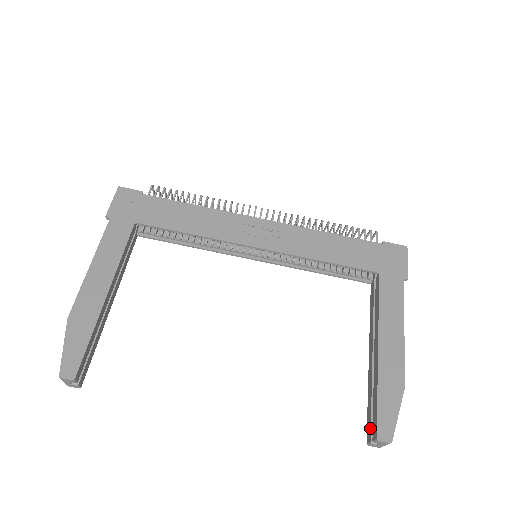
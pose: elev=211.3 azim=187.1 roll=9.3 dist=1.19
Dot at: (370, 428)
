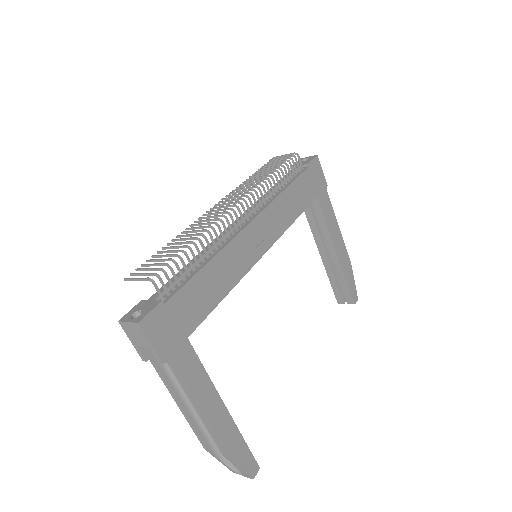
Dot at: (342, 297)
